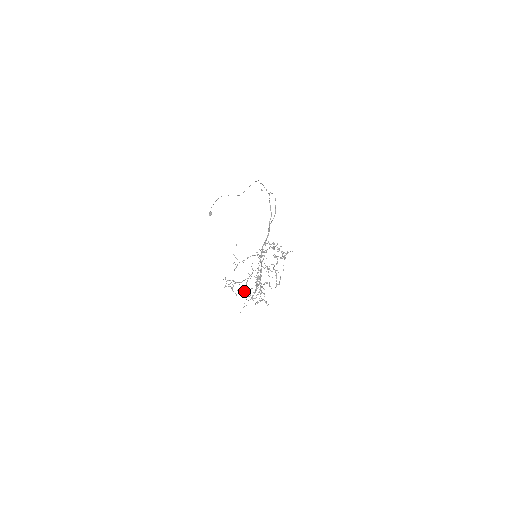
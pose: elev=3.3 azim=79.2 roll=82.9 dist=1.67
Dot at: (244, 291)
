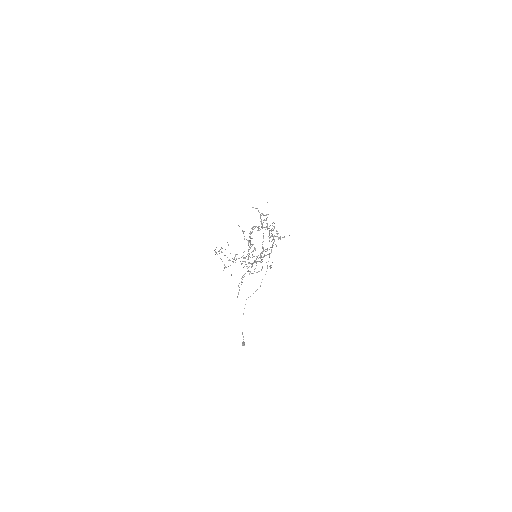
Dot at: (242, 279)
